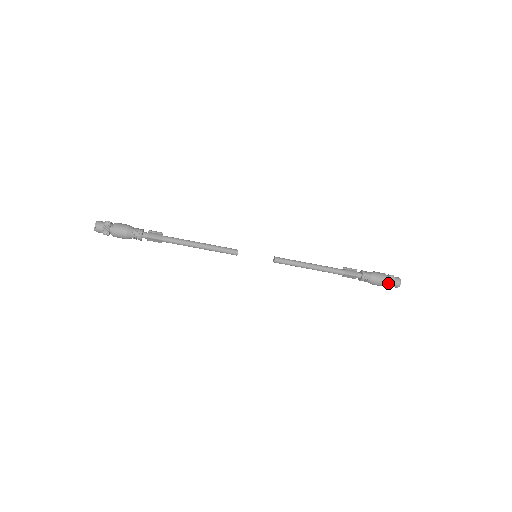
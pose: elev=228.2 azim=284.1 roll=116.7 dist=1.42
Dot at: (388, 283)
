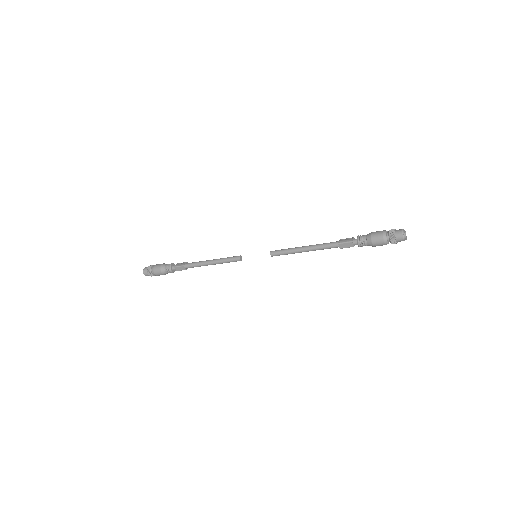
Dot at: (388, 237)
